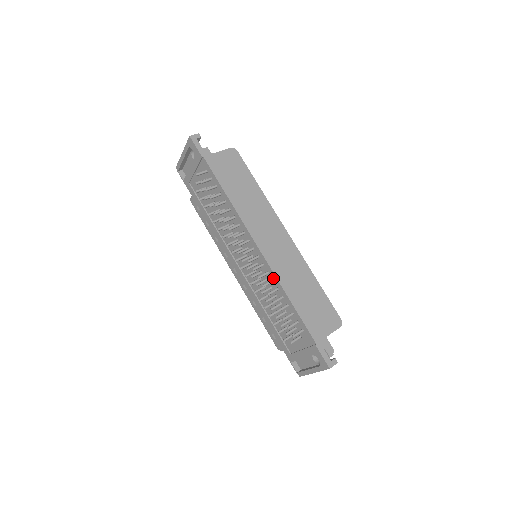
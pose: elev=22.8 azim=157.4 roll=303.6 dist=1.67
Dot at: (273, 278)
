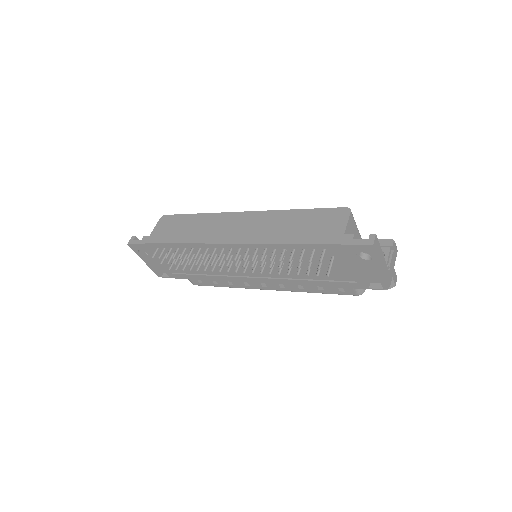
Dot at: (263, 247)
